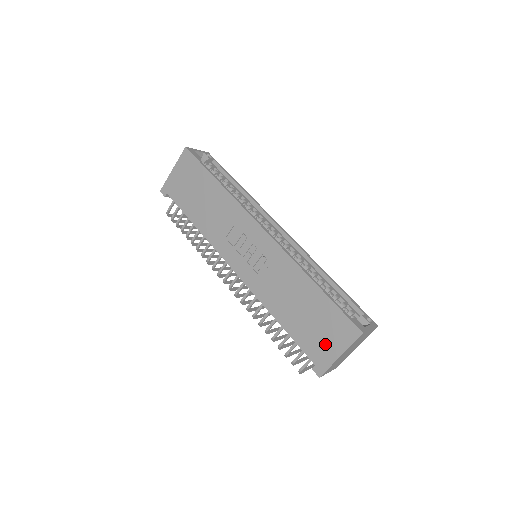
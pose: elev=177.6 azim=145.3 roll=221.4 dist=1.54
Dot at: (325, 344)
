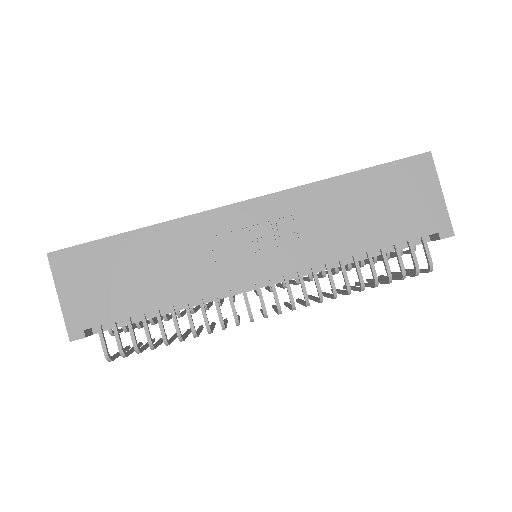
Dot at: (421, 204)
